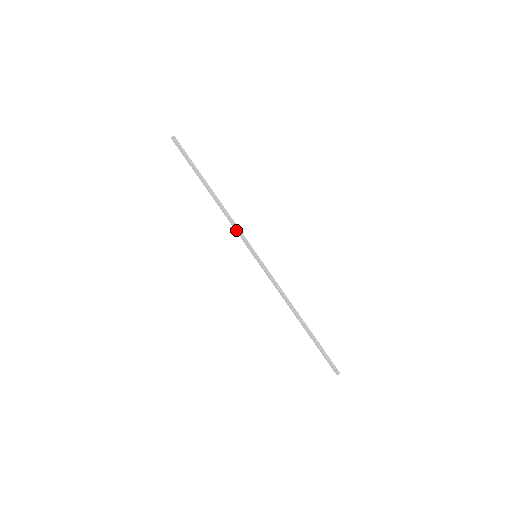
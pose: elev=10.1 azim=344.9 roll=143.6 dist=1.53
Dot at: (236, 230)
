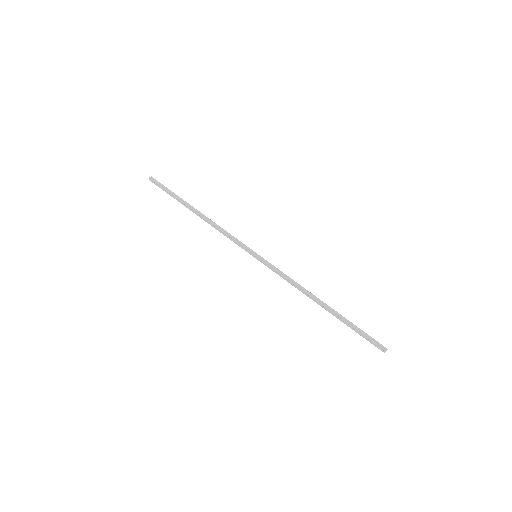
Dot at: (230, 238)
